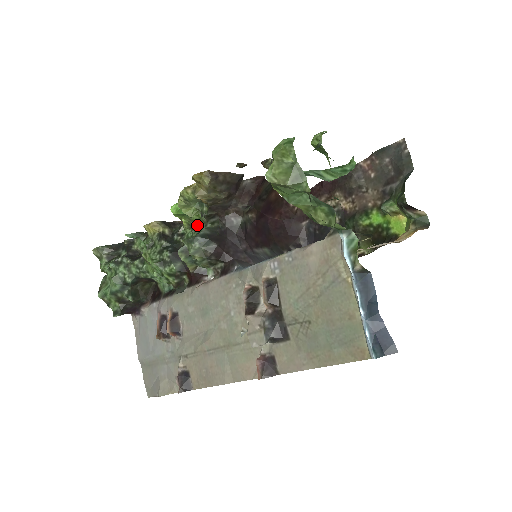
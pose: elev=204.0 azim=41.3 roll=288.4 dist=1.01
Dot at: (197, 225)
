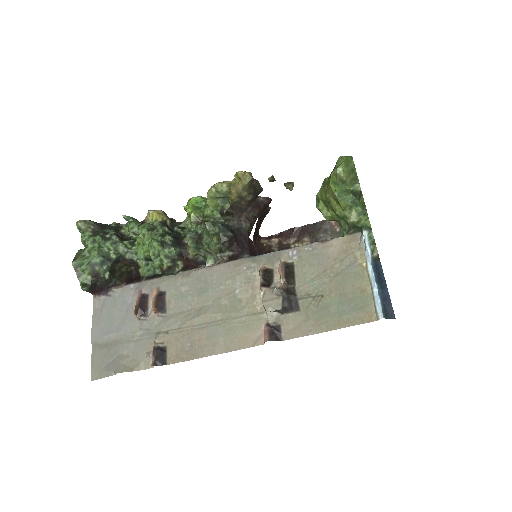
Dot at: (205, 221)
